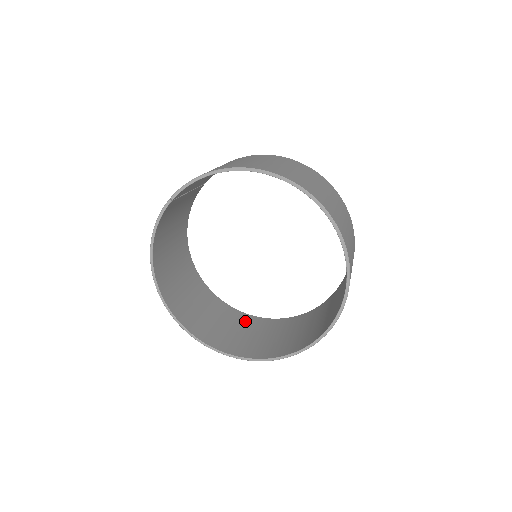
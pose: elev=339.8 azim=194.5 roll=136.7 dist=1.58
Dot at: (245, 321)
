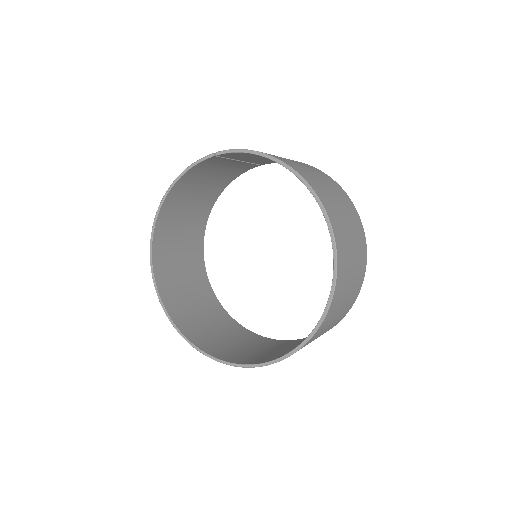
Dot at: (212, 306)
